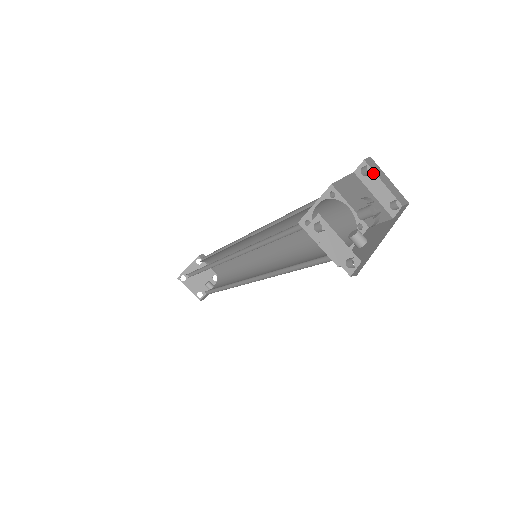
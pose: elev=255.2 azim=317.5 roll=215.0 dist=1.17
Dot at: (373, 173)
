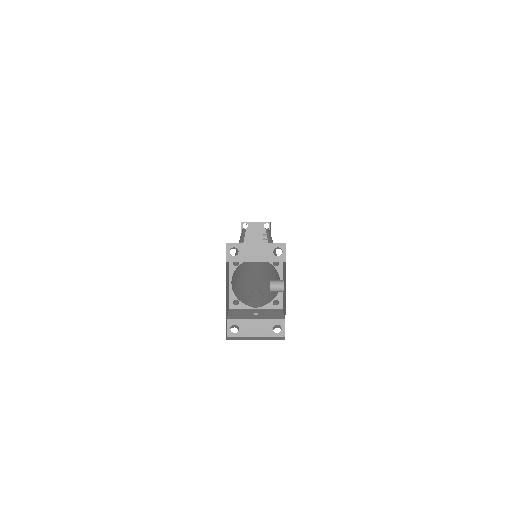
Dot at: (241, 245)
